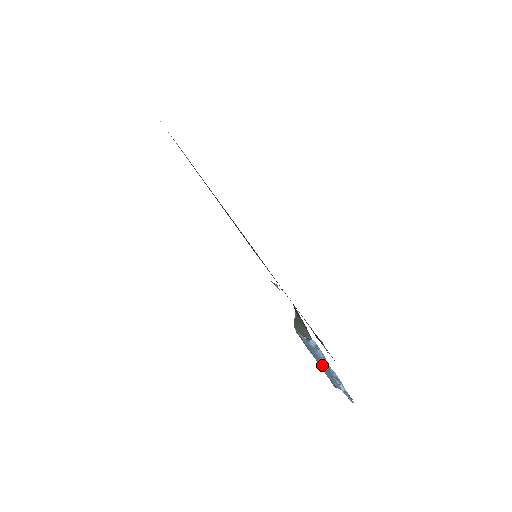
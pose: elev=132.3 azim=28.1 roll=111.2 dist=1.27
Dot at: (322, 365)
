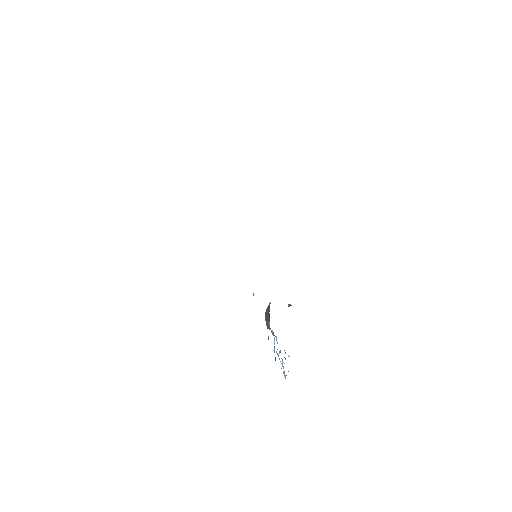
Dot at: occluded
